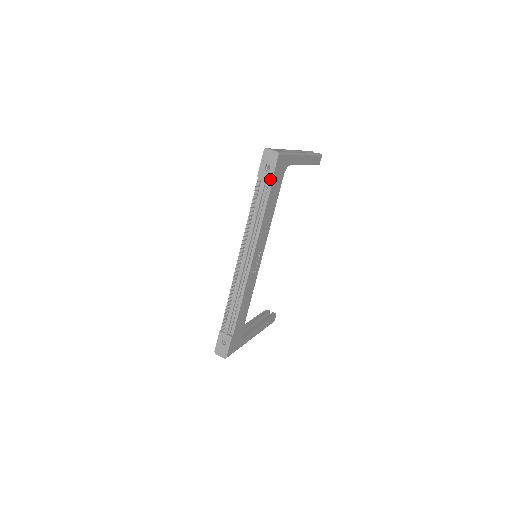
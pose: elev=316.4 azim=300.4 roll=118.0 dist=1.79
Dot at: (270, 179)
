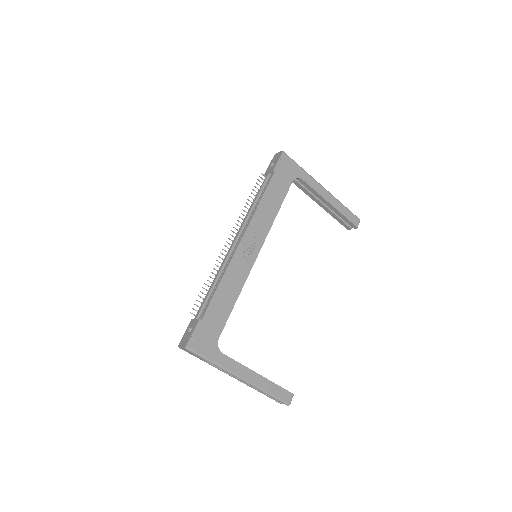
Dot at: (272, 170)
